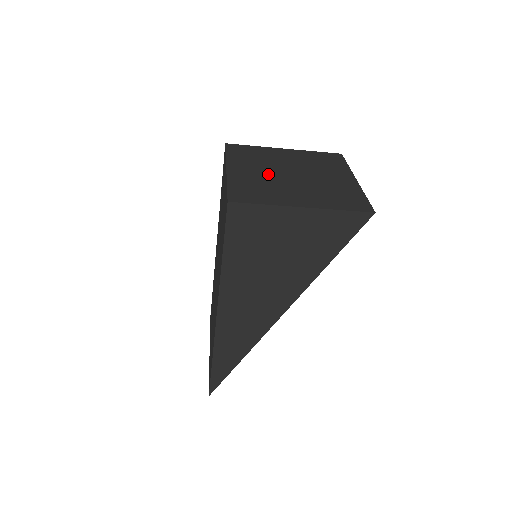
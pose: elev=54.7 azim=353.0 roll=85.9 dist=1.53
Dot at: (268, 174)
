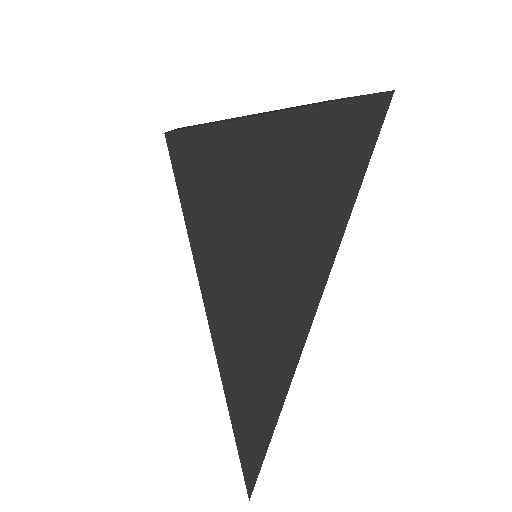
Dot at: occluded
